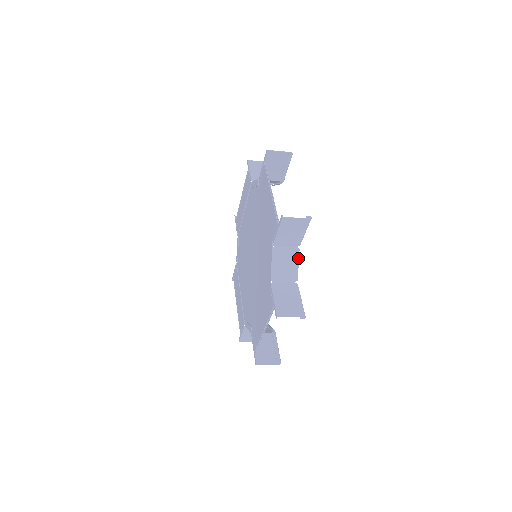
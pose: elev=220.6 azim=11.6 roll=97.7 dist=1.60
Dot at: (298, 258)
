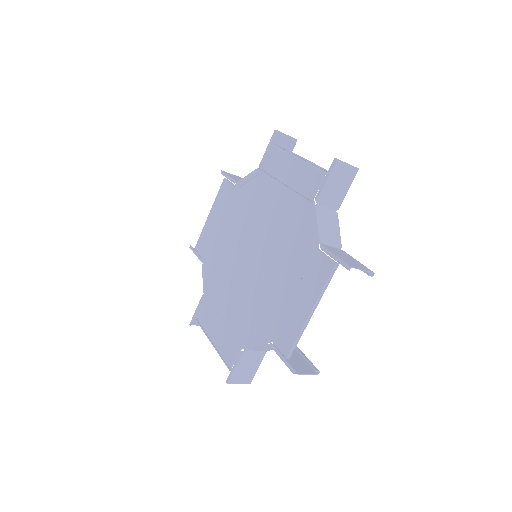
Dot at: (338, 223)
